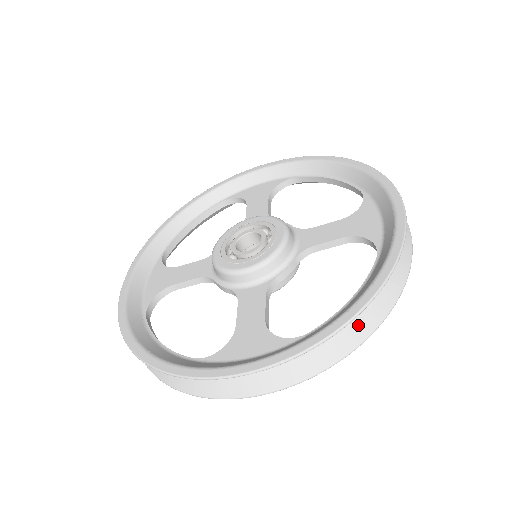
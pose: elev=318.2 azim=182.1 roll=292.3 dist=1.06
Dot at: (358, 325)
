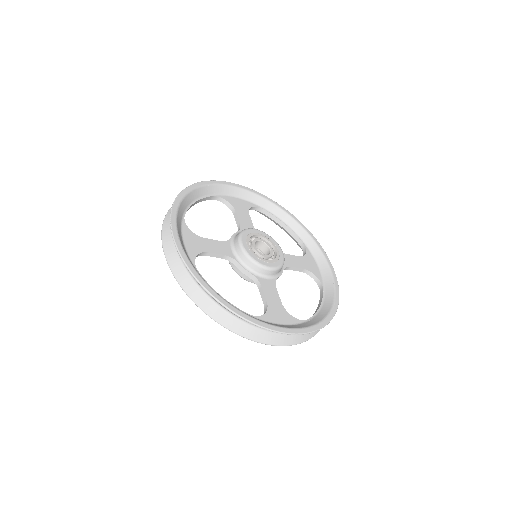
Dot at: occluded
